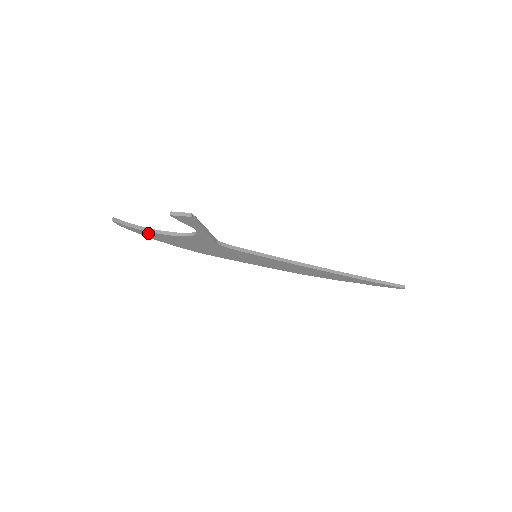
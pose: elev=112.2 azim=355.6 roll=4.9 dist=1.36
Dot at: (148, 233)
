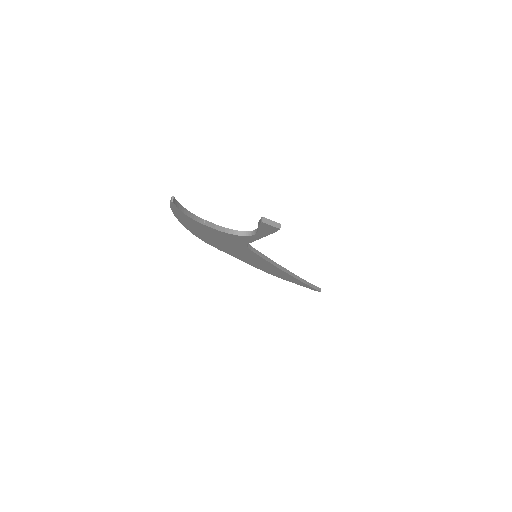
Dot at: (189, 219)
